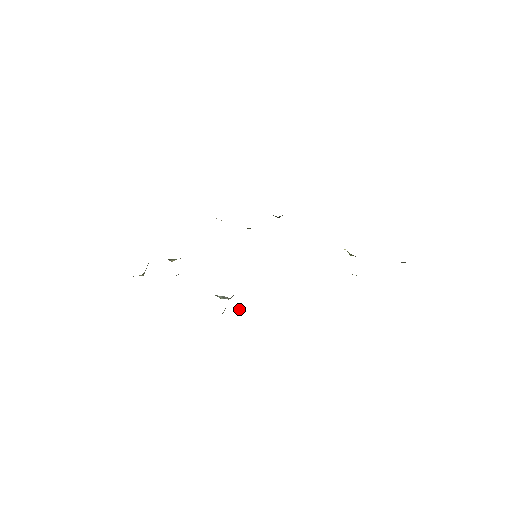
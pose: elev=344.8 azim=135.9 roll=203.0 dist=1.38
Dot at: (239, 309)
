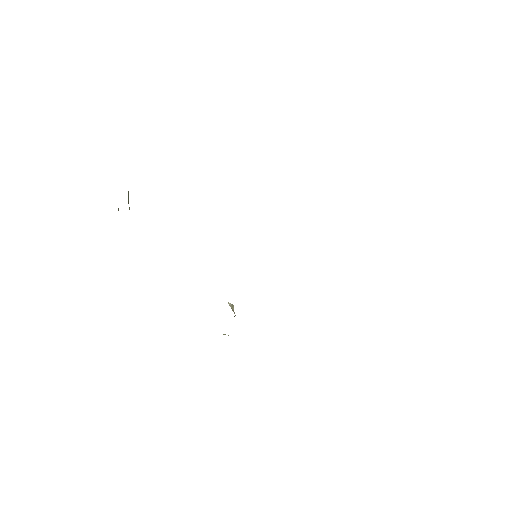
Dot at: occluded
